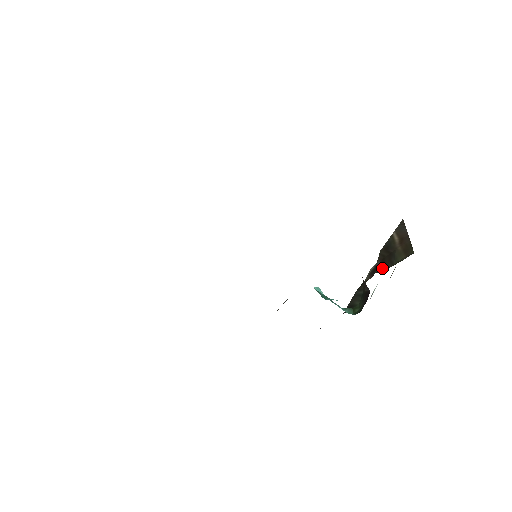
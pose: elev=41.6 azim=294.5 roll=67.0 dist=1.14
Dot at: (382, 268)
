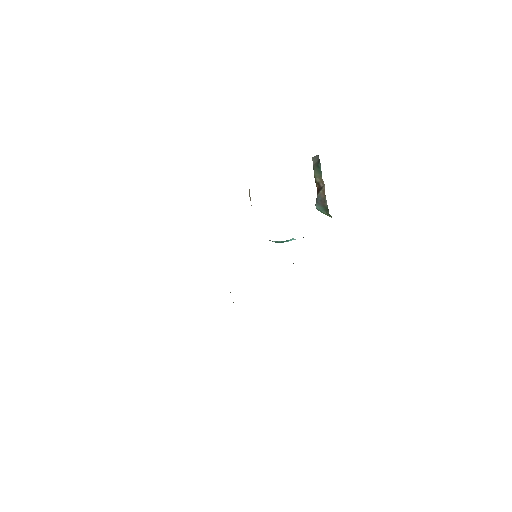
Dot at: occluded
